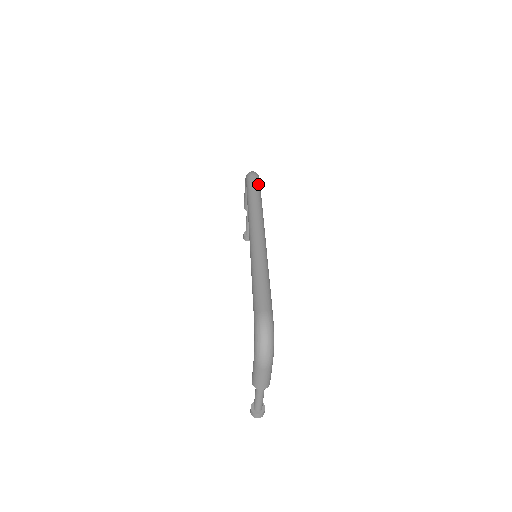
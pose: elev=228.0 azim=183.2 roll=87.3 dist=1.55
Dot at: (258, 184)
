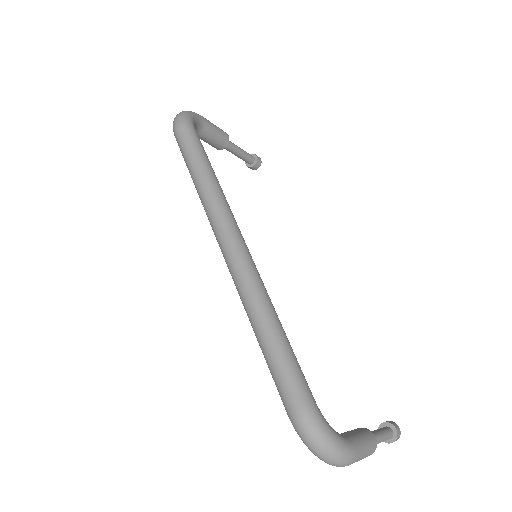
Dot at: (190, 141)
